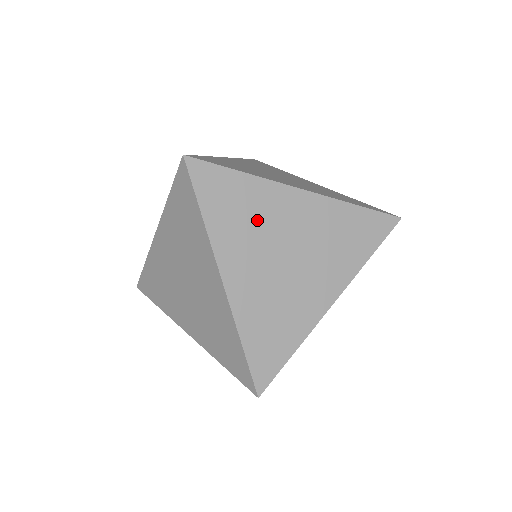
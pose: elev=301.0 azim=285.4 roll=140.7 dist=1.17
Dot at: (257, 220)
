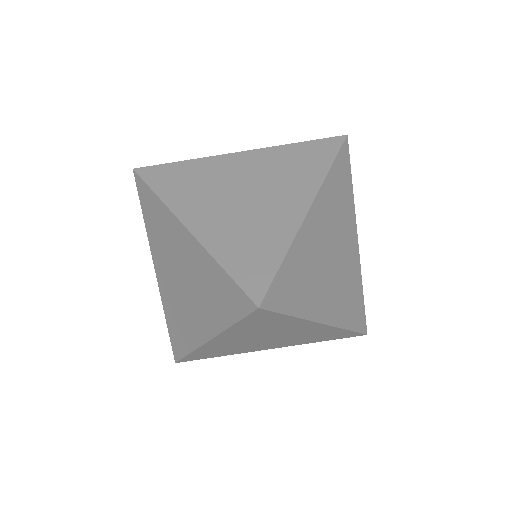
Dot at: (311, 267)
